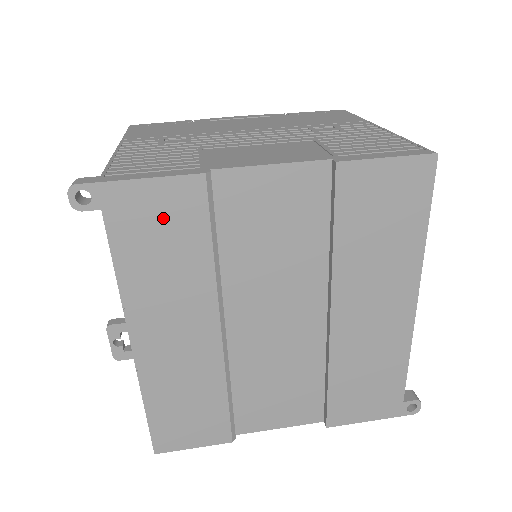
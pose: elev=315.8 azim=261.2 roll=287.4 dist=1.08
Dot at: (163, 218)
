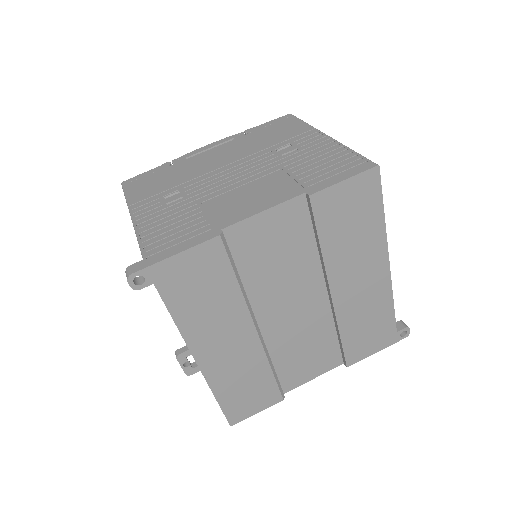
Dot at: (198, 274)
